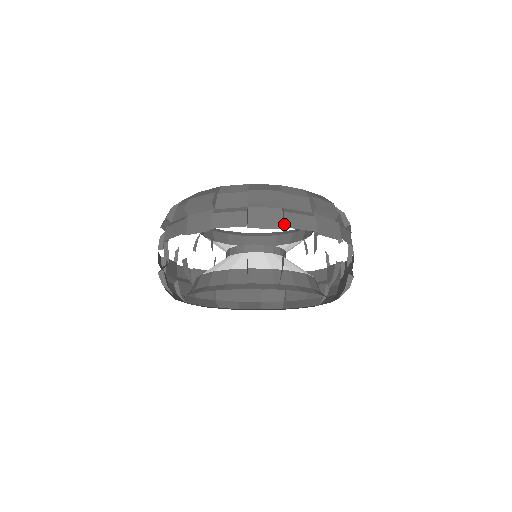
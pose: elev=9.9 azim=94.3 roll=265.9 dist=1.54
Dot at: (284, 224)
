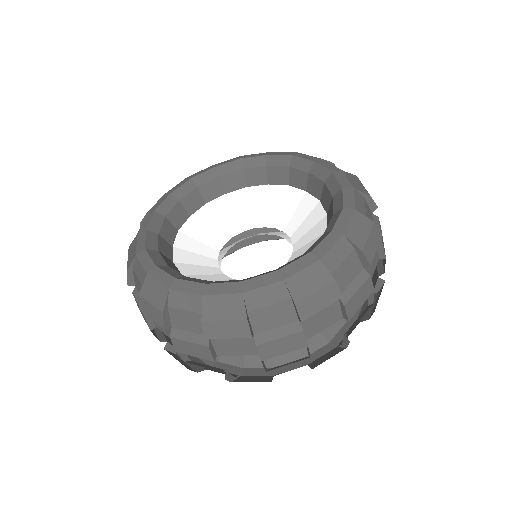
Dot at: occluded
